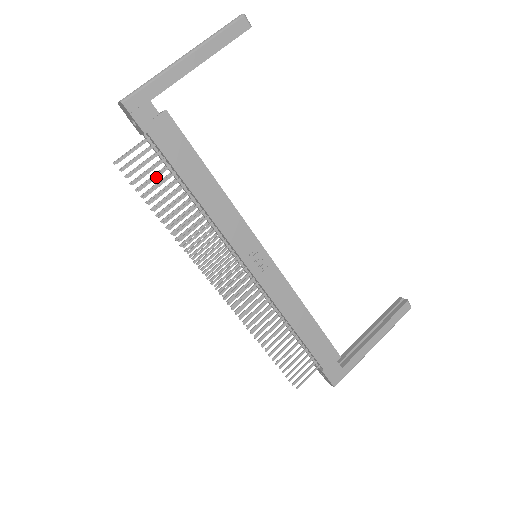
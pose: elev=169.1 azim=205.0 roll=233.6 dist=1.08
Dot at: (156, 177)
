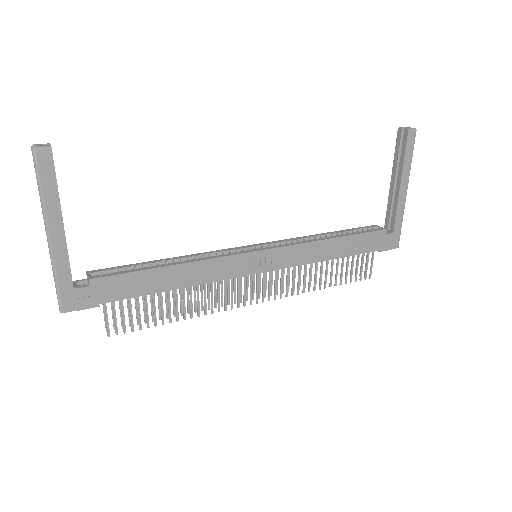
Dot at: (139, 311)
